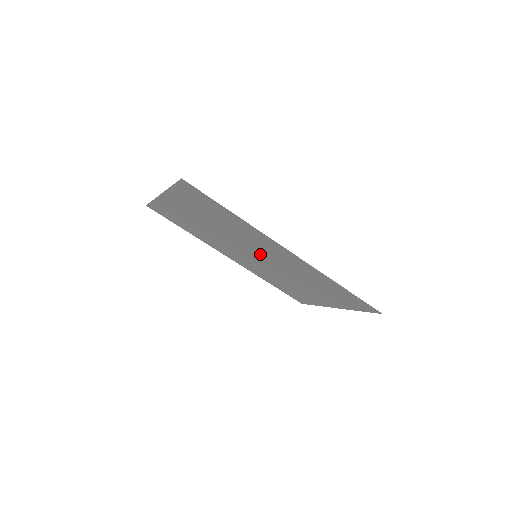
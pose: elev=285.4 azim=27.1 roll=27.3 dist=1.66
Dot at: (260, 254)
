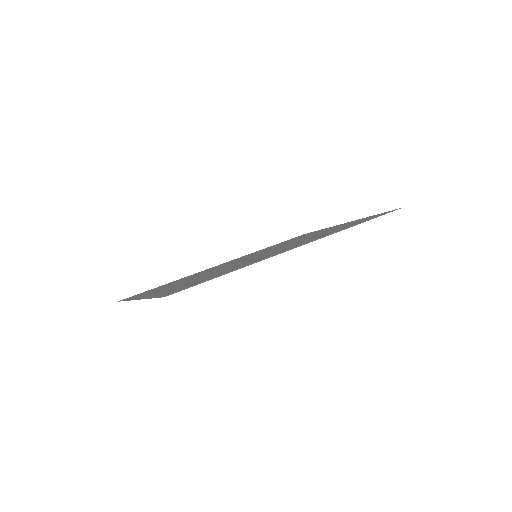
Dot at: occluded
